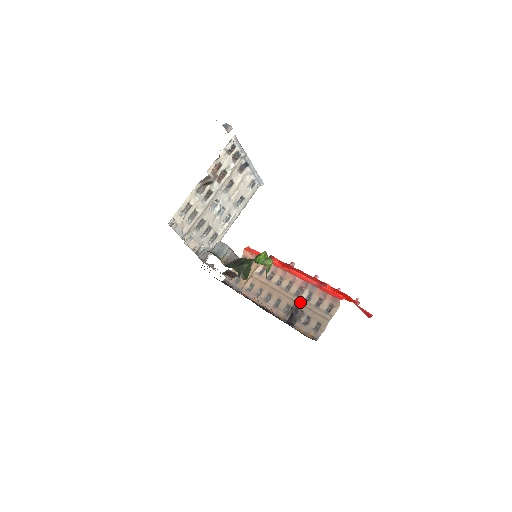
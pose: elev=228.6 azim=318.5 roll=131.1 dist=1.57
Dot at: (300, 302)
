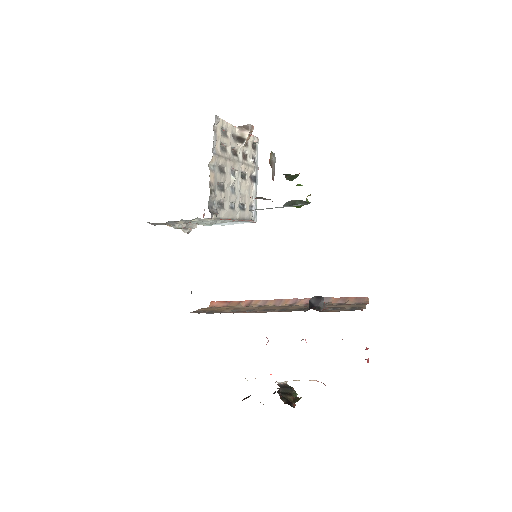
Dot at: occluded
